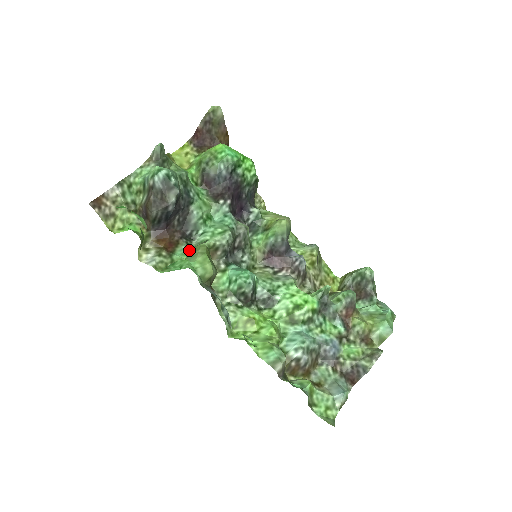
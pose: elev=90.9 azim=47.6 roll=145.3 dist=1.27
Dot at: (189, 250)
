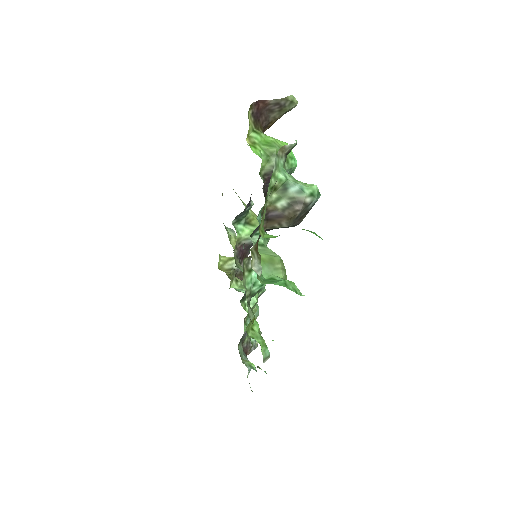
Dot at: (261, 255)
